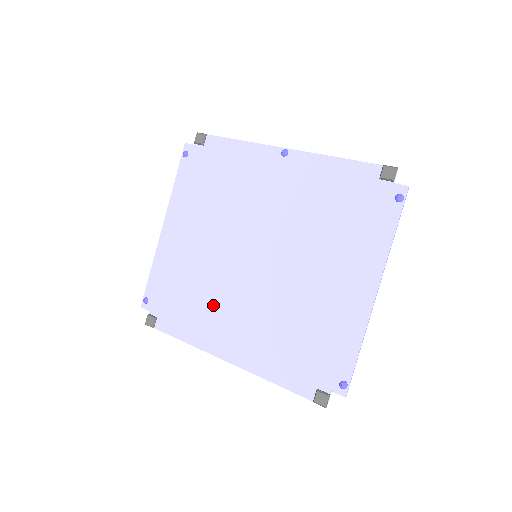
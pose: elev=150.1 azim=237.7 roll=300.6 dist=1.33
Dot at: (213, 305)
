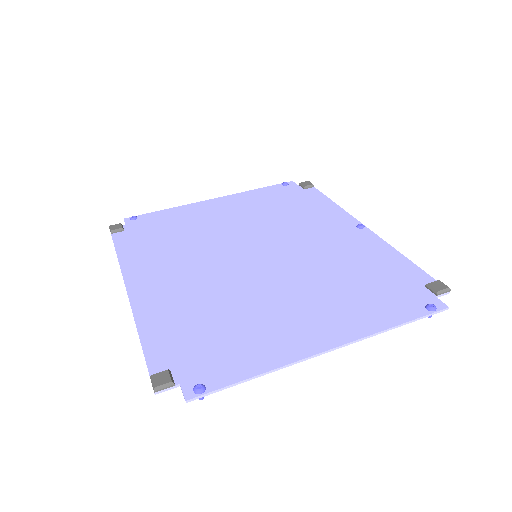
Dot at: (177, 254)
